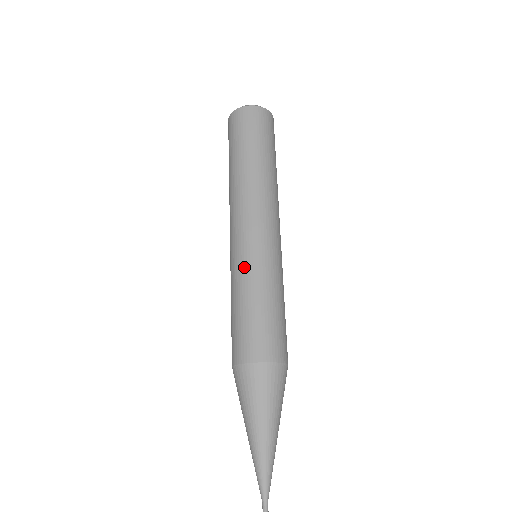
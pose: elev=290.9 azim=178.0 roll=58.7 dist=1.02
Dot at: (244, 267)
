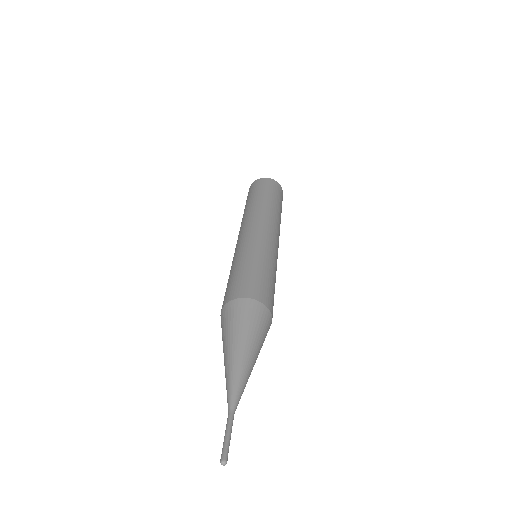
Dot at: (243, 249)
